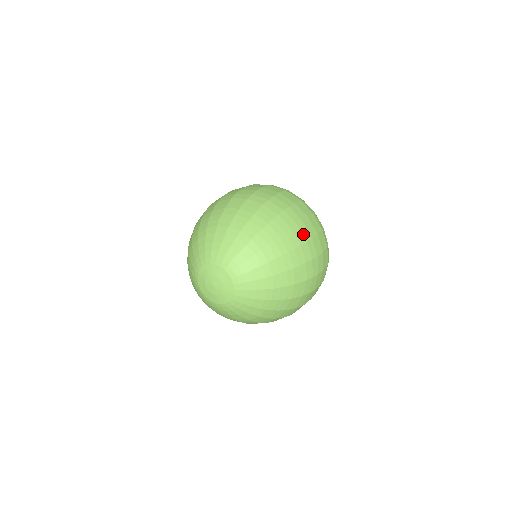
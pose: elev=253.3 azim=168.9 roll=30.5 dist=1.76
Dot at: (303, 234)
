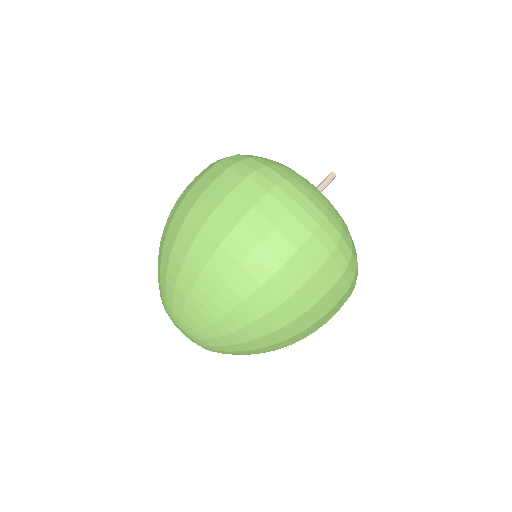
Dot at: (264, 266)
